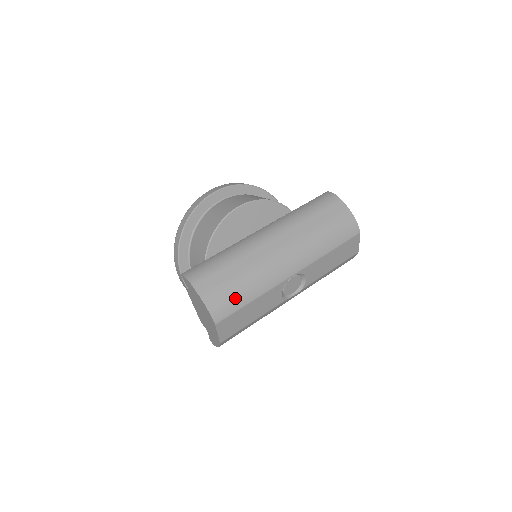
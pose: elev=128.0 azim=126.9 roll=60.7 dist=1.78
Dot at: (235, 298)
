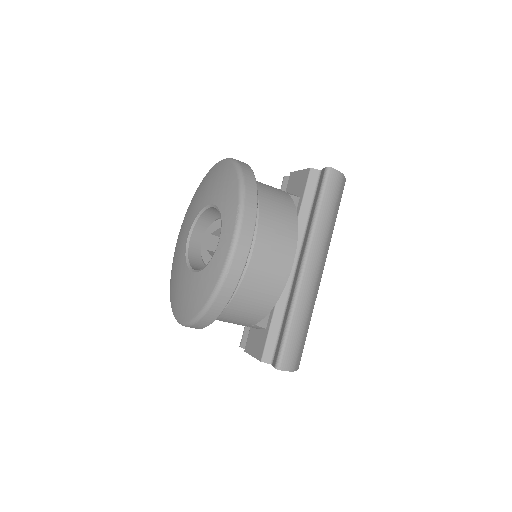
Dot at: occluded
